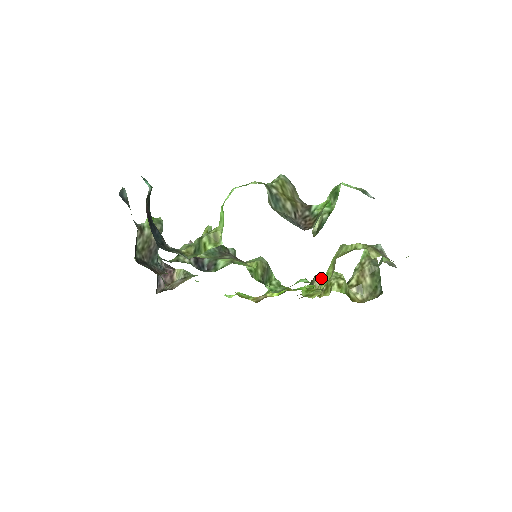
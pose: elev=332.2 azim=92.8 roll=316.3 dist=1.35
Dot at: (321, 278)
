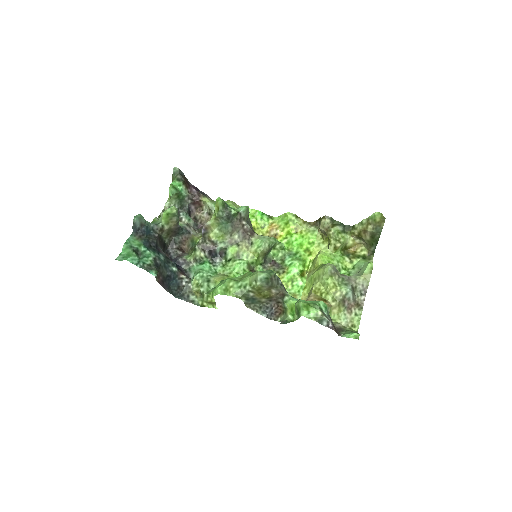
Dot at: (325, 229)
